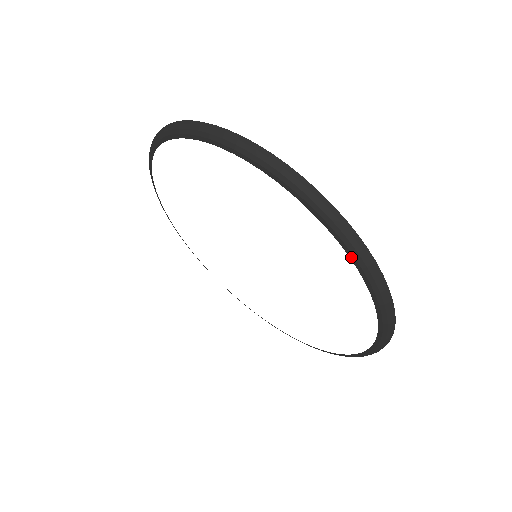
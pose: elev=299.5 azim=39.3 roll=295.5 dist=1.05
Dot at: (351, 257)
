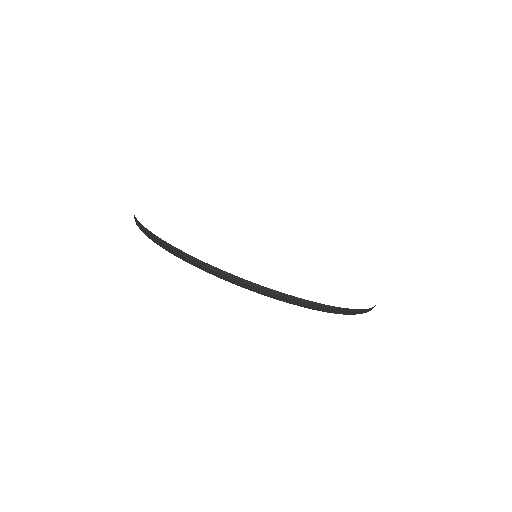
Dot at: (223, 279)
